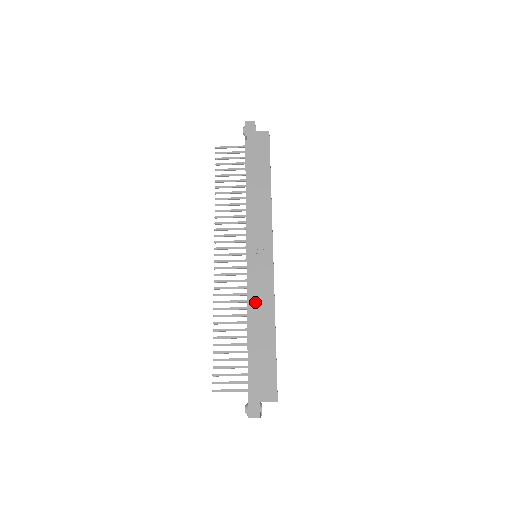
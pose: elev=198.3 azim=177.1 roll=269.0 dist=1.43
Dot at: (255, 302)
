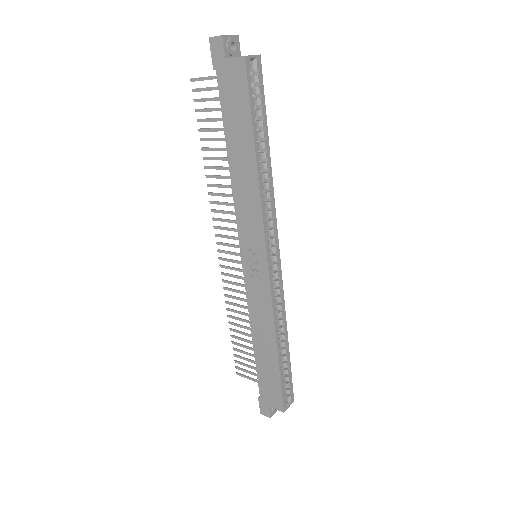
Dot at: (255, 317)
